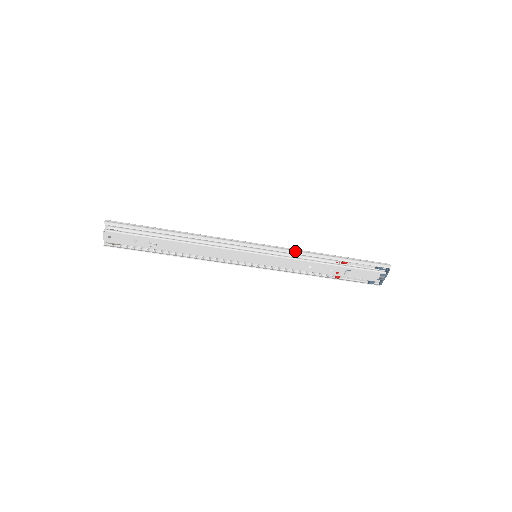
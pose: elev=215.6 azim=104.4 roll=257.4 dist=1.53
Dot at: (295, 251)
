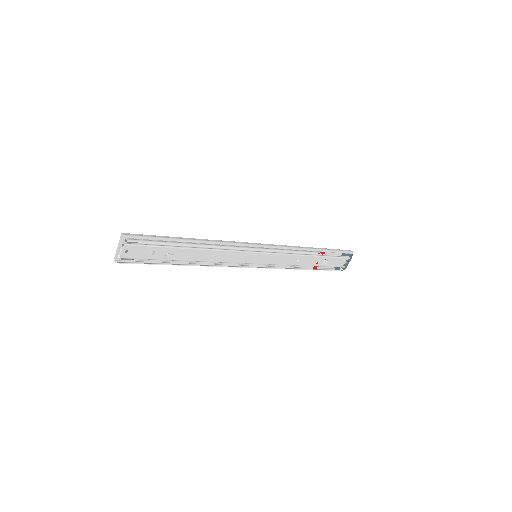
Dot at: (288, 247)
